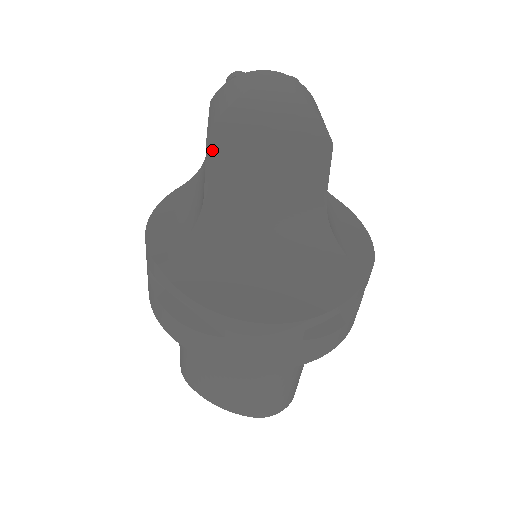
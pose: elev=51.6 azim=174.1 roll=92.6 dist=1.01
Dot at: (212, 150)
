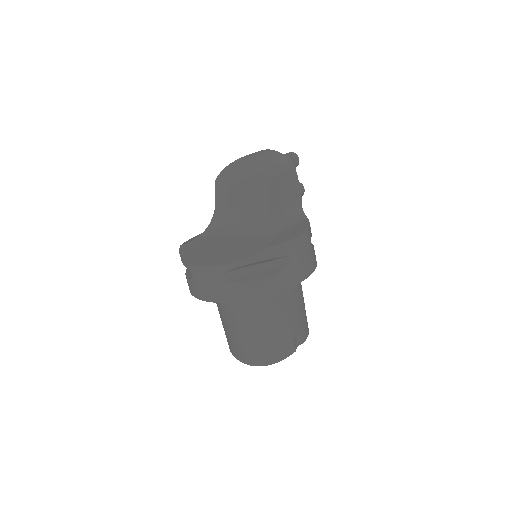
Dot at: (216, 191)
